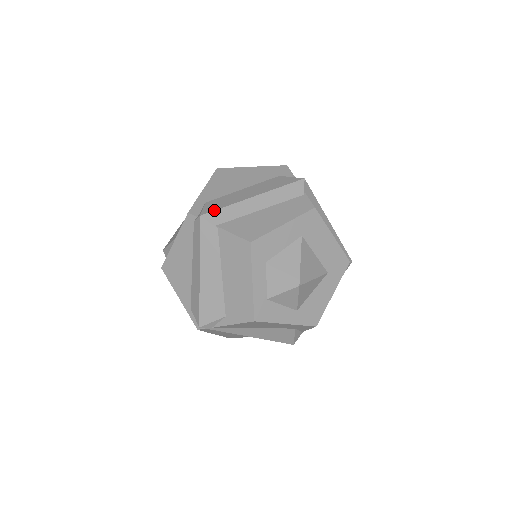
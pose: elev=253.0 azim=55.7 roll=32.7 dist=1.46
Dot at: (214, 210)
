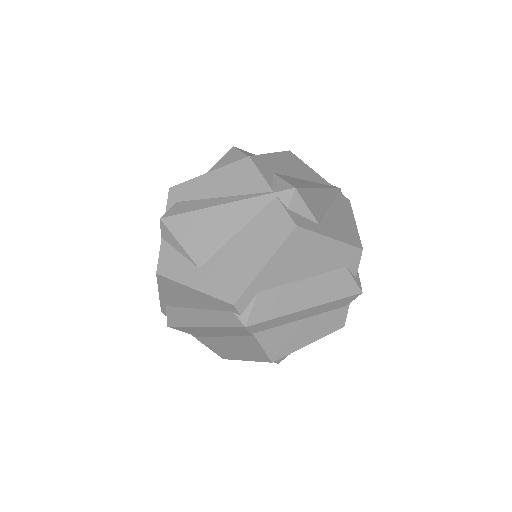
Dot at: (262, 322)
